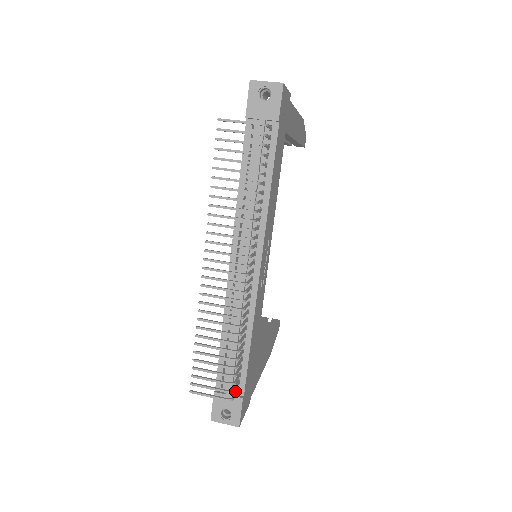
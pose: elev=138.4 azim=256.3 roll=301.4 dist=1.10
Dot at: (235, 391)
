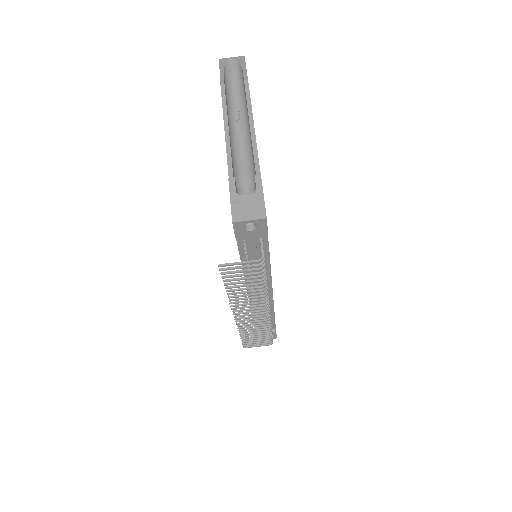
Dot at: occluded
